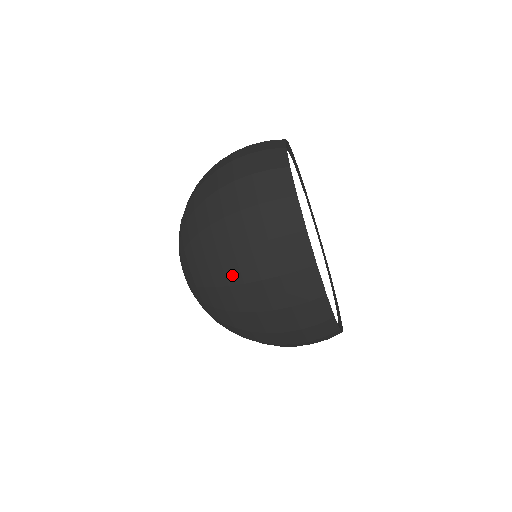
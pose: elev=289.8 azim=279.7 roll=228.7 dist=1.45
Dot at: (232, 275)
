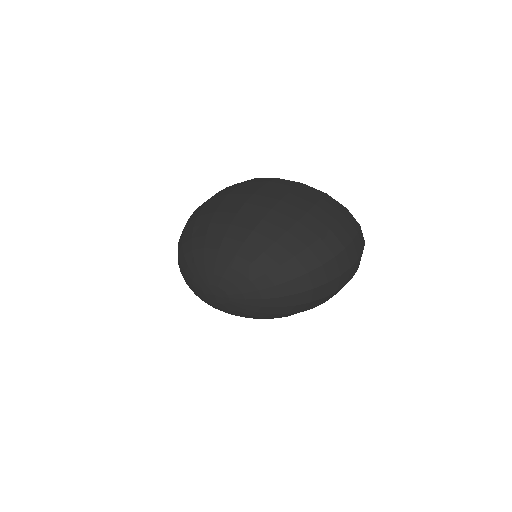
Dot at: (233, 208)
